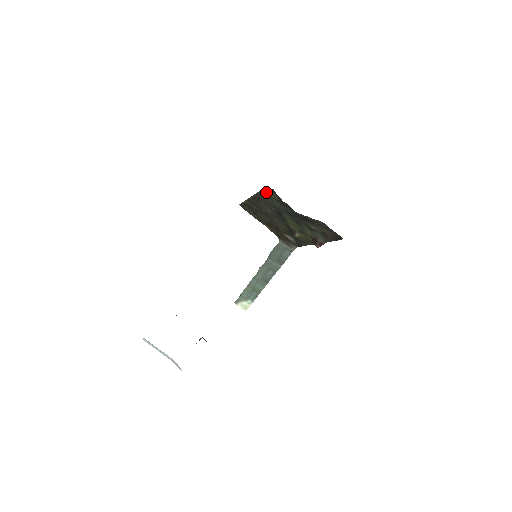
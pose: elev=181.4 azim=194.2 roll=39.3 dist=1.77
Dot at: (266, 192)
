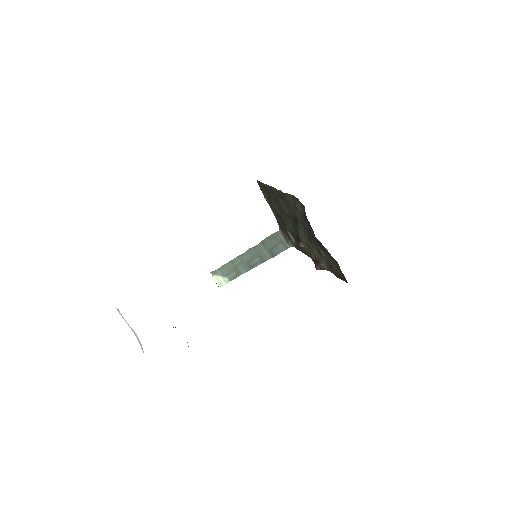
Dot at: (294, 200)
